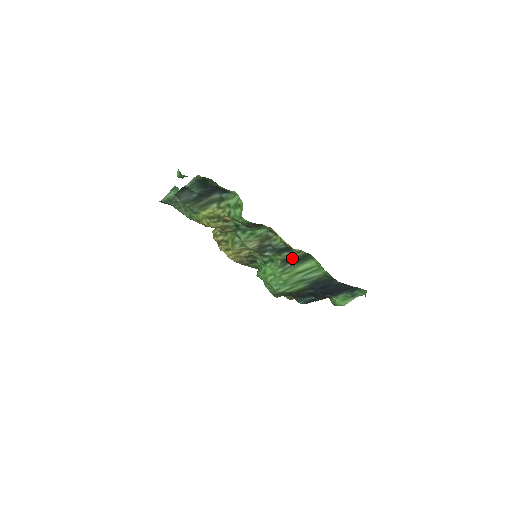
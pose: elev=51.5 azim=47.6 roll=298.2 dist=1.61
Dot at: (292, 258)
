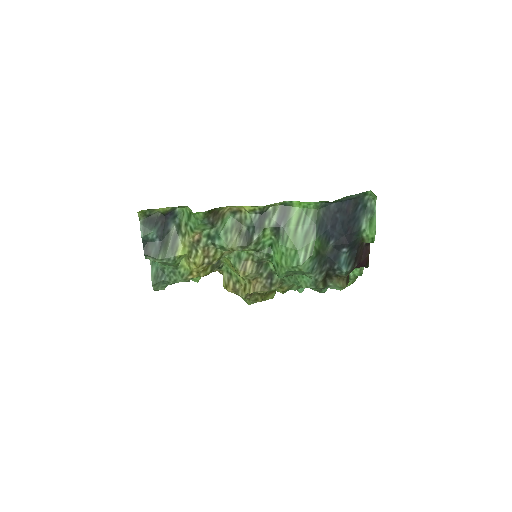
Dot at: (276, 221)
